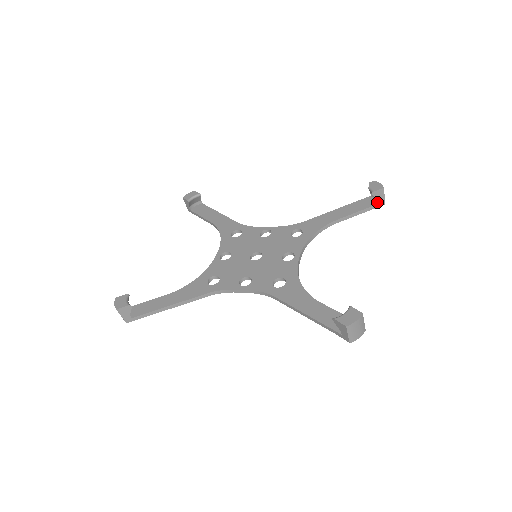
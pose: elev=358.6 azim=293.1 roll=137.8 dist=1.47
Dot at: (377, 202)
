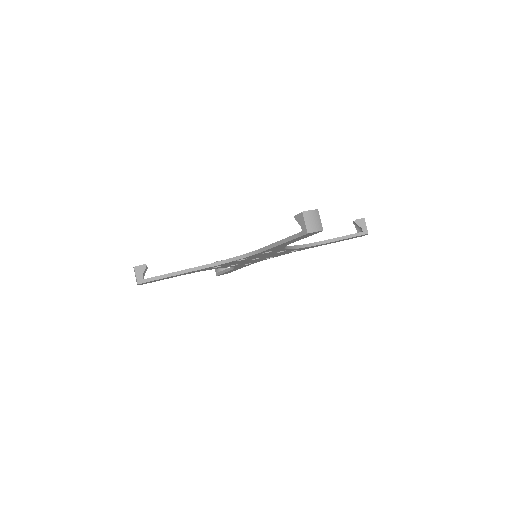
Dot at: (361, 232)
